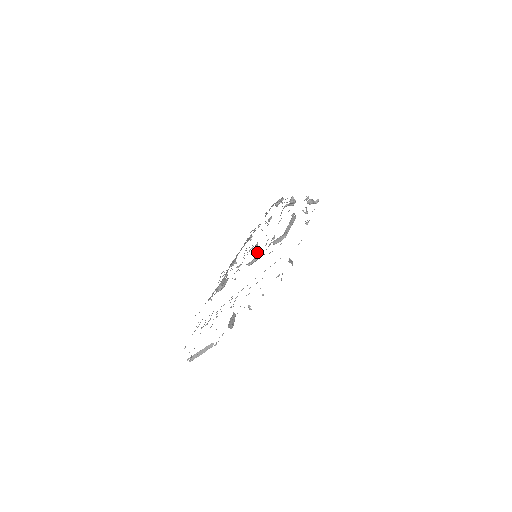
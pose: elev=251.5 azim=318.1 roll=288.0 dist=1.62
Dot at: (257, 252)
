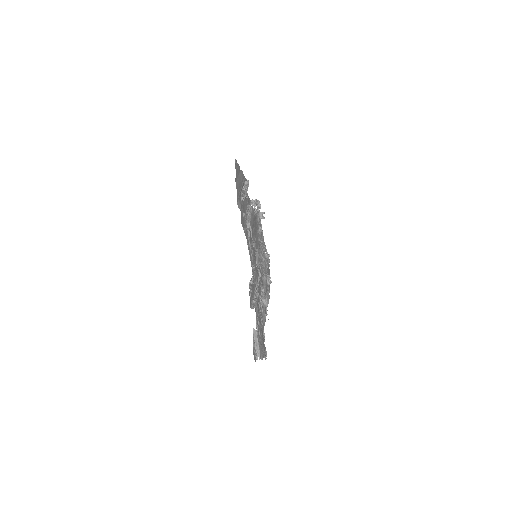
Dot at: occluded
